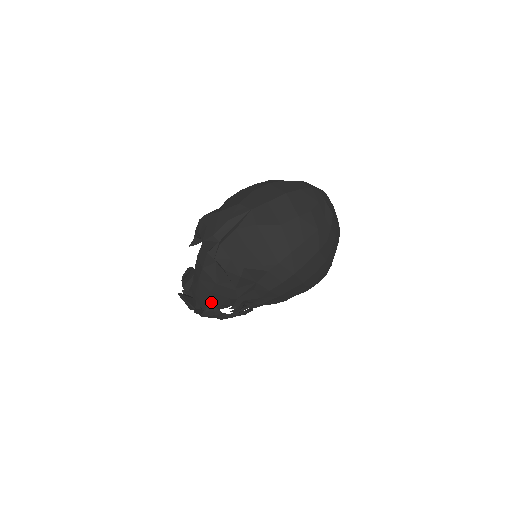
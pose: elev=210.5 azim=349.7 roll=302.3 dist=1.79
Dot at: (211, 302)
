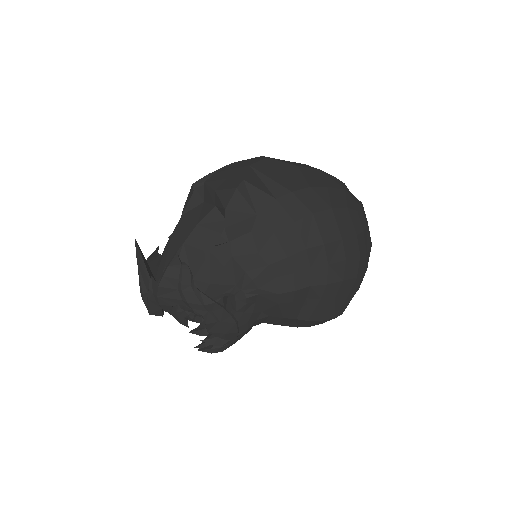
Dot at: occluded
